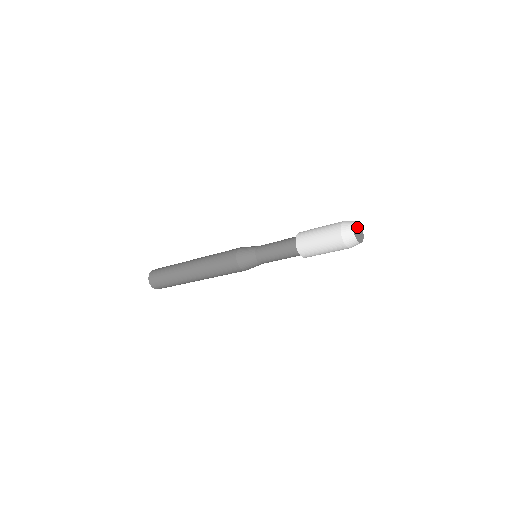
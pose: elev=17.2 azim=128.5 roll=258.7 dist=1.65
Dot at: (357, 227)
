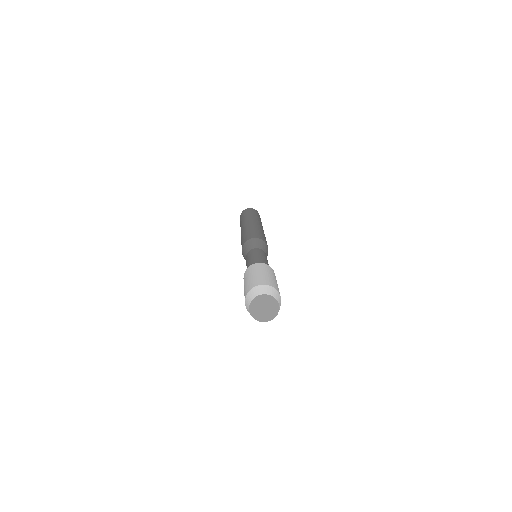
Dot at: (261, 303)
